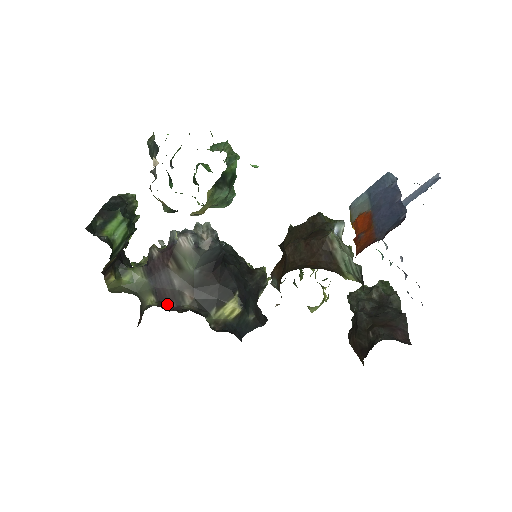
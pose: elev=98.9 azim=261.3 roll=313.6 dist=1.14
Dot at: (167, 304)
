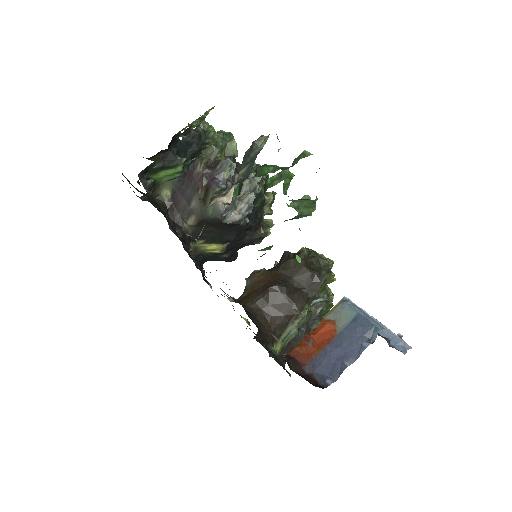
Dot at: (174, 210)
